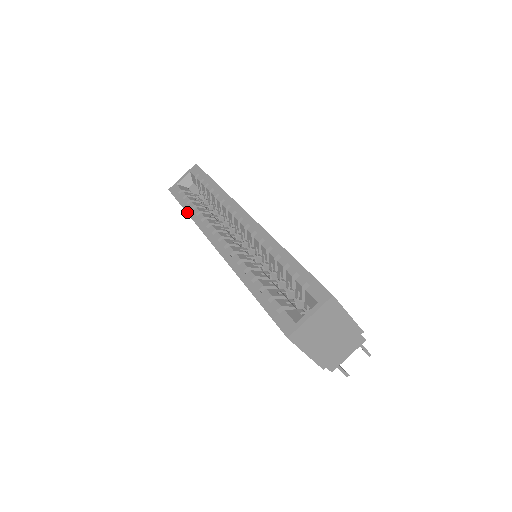
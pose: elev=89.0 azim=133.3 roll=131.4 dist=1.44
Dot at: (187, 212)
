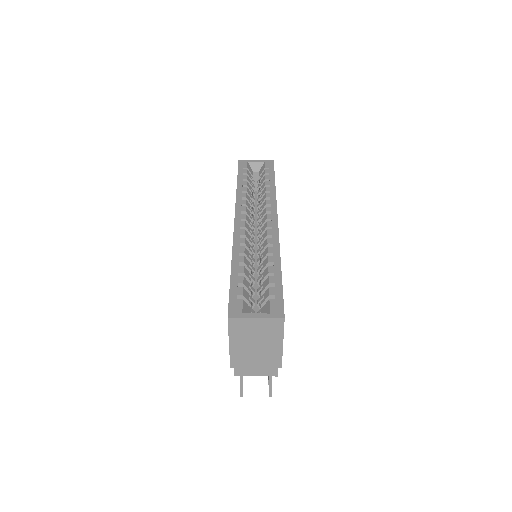
Dot at: (237, 184)
